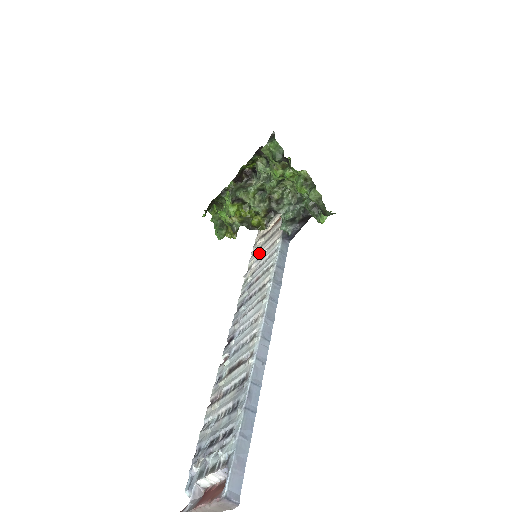
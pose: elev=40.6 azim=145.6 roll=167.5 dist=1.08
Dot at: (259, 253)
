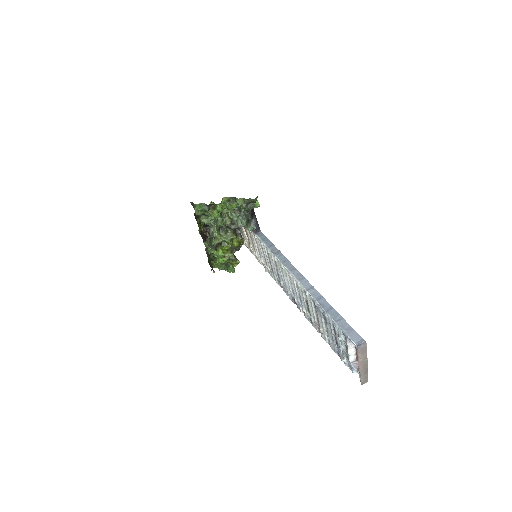
Dot at: (257, 253)
